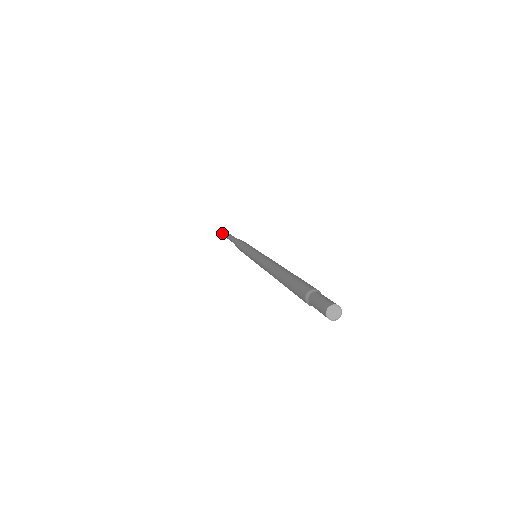
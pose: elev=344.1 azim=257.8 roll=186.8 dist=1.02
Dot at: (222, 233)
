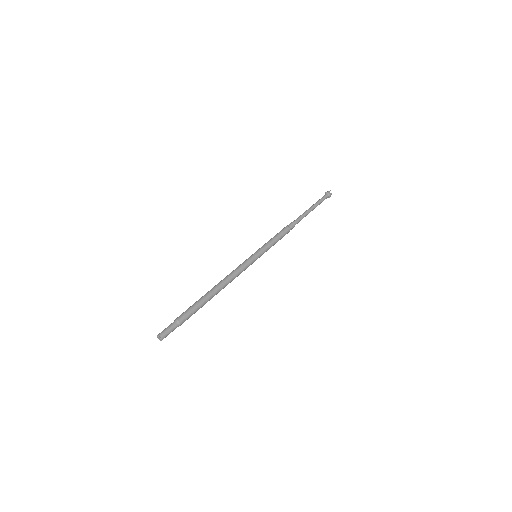
Dot at: (325, 194)
